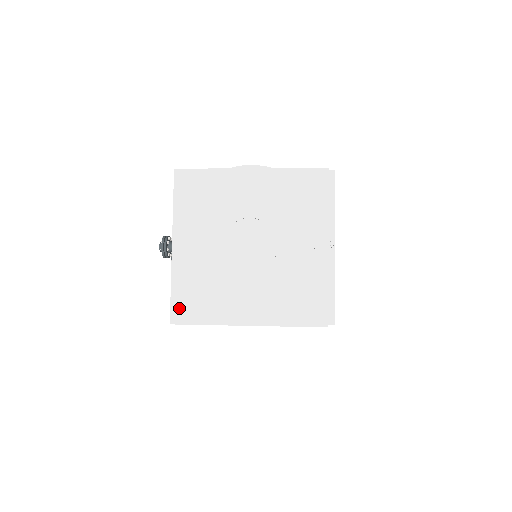
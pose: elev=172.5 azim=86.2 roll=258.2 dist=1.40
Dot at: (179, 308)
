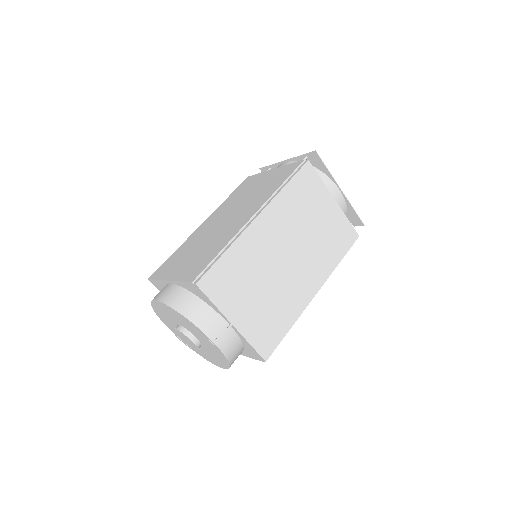
Dot at: occluded
